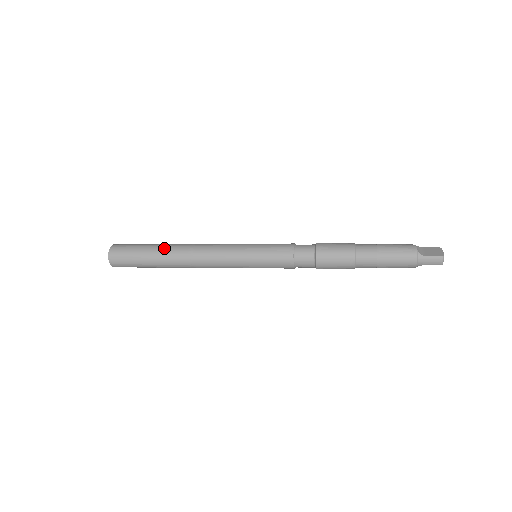
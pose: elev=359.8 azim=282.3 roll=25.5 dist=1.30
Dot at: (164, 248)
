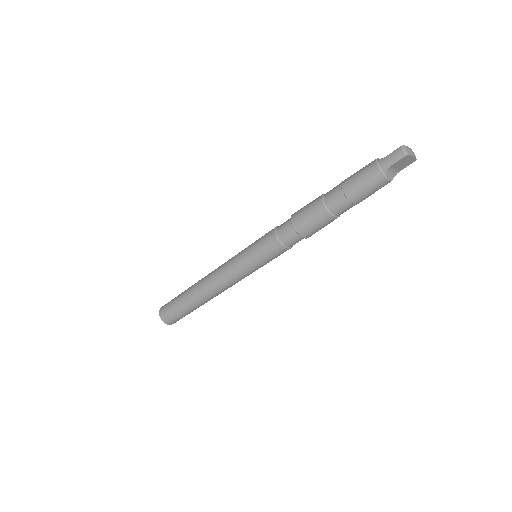
Dot at: occluded
